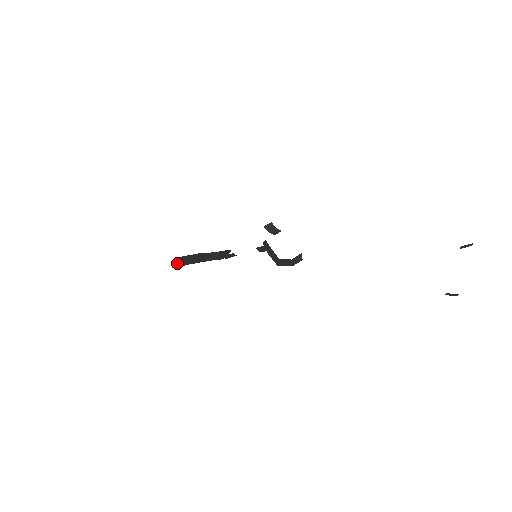
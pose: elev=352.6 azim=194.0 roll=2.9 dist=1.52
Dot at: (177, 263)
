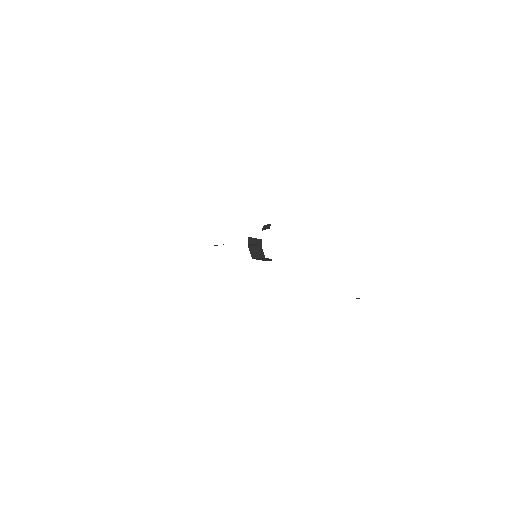
Dot at: occluded
